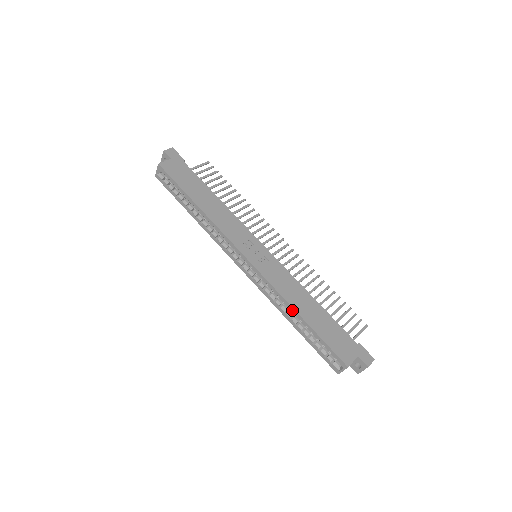
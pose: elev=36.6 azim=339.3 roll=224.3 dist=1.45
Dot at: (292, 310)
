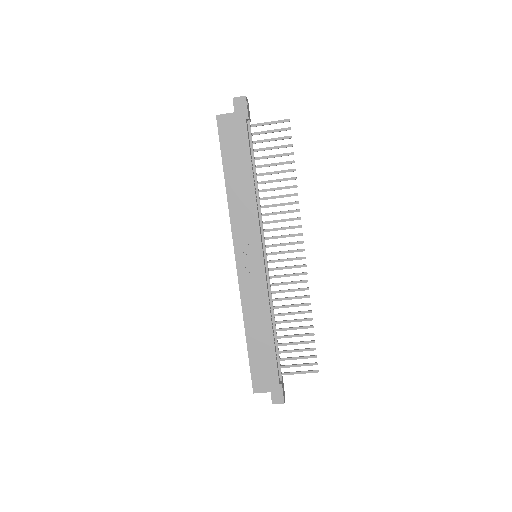
Dot at: (244, 324)
